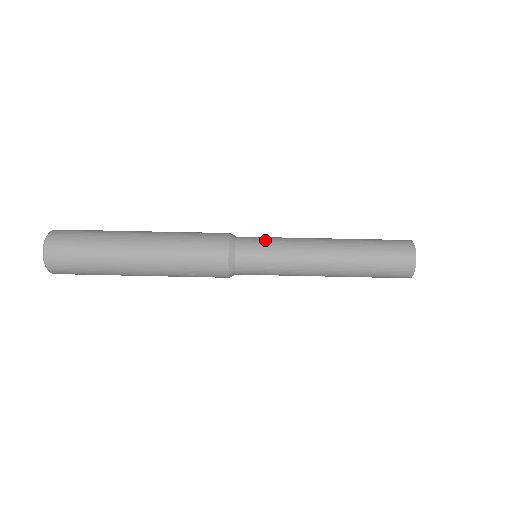
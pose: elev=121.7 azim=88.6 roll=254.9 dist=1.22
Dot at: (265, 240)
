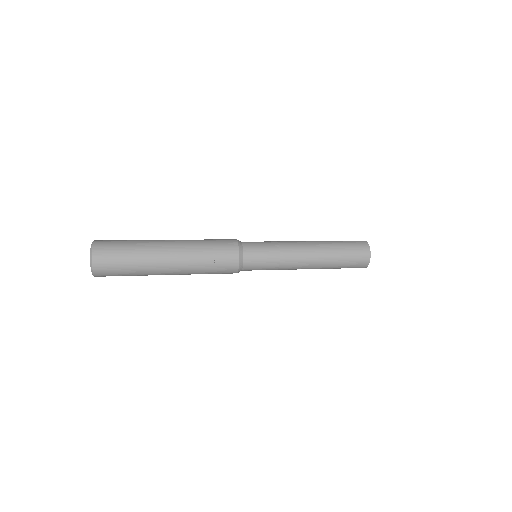
Dot at: occluded
